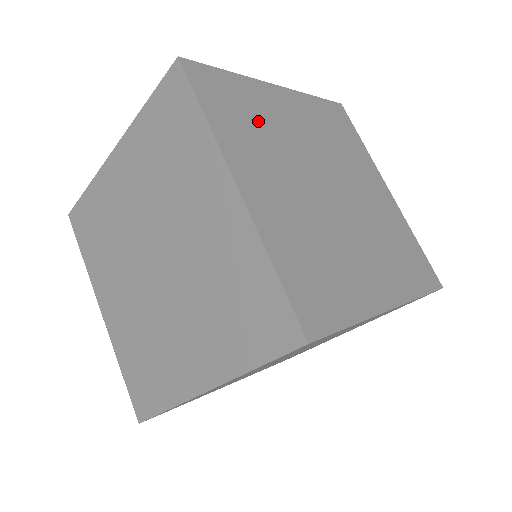
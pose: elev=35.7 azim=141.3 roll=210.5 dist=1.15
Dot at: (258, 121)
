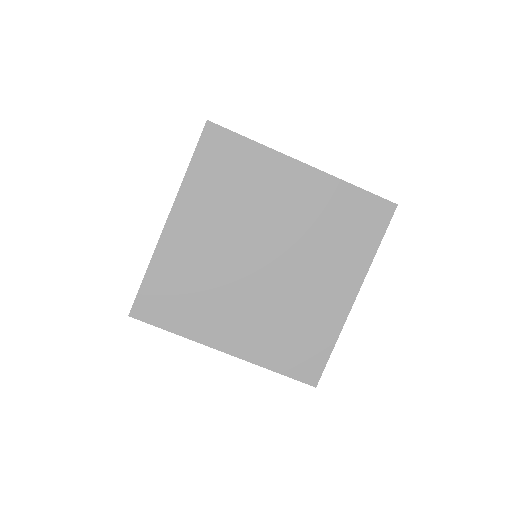
Dot at: (240, 186)
